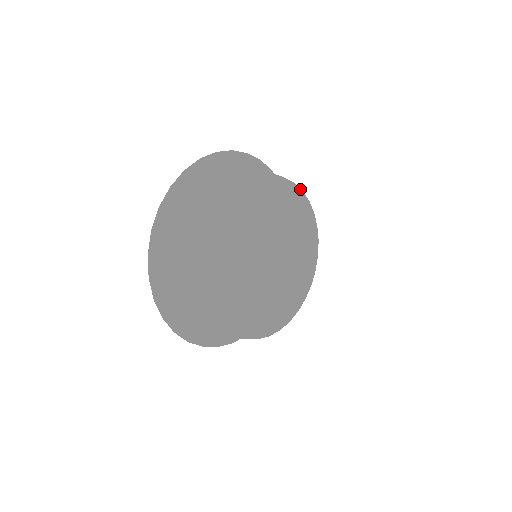
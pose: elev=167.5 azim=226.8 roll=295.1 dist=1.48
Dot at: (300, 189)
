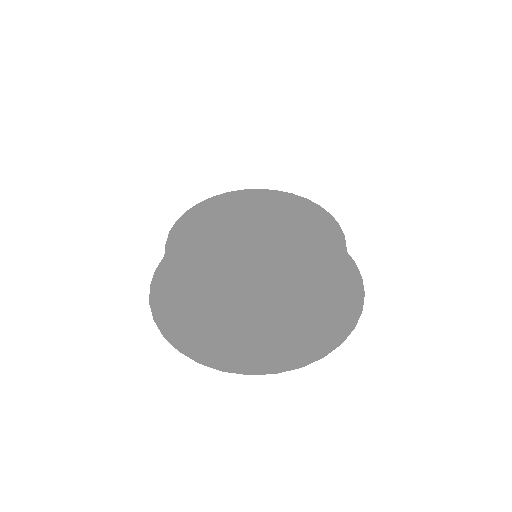
Dot at: (273, 190)
